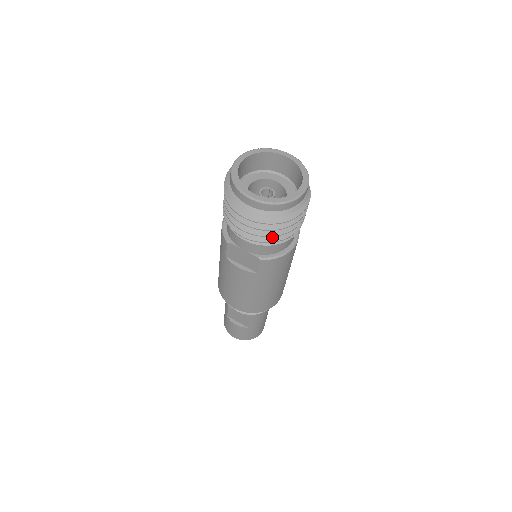
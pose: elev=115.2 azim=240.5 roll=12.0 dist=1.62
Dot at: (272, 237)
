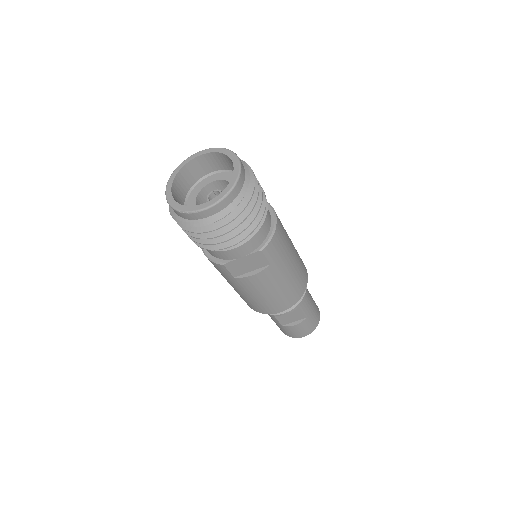
Dot at: (252, 224)
